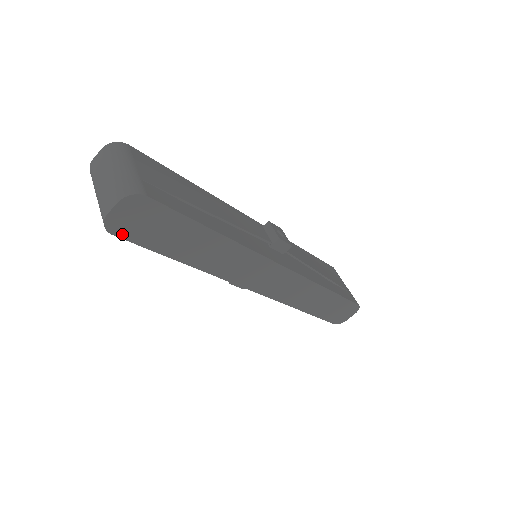
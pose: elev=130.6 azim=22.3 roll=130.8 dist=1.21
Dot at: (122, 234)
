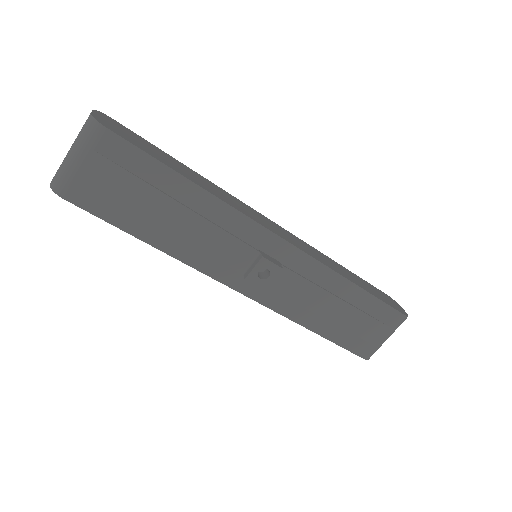
Dot at: occluded
